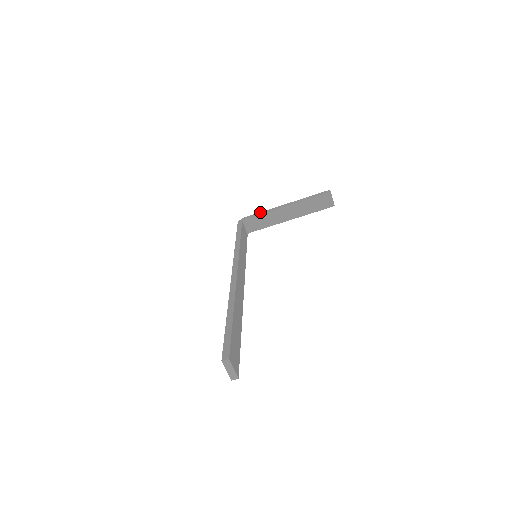
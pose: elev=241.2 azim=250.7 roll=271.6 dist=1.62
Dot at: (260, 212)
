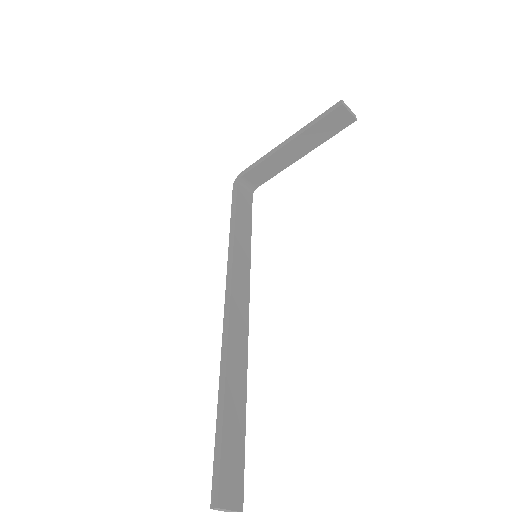
Dot at: (256, 161)
